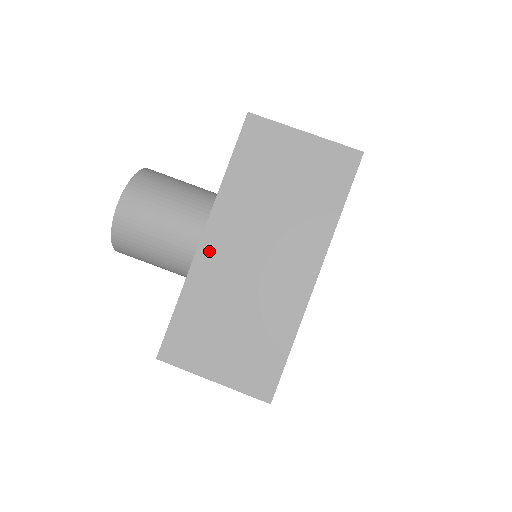
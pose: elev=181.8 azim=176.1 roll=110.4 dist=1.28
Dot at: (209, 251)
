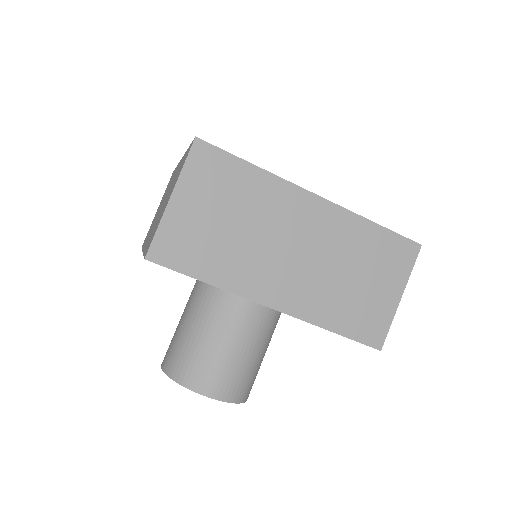
Dot at: occluded
